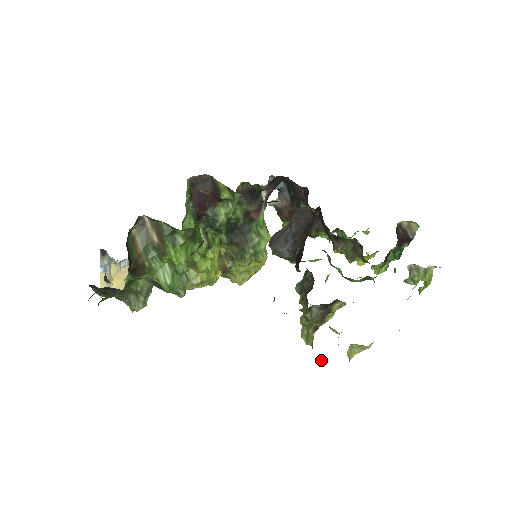
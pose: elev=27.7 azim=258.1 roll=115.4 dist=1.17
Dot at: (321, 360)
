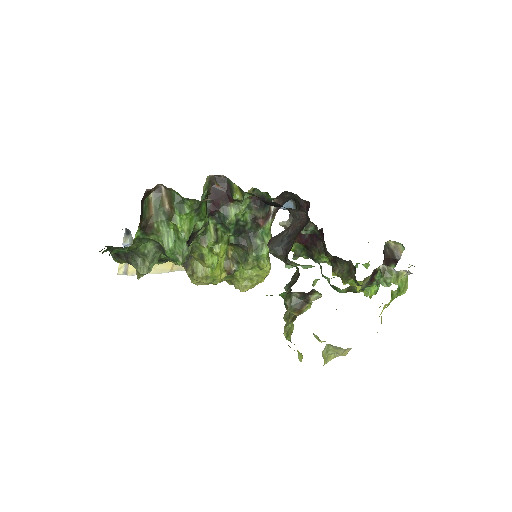
Dot at: (298, 357)
